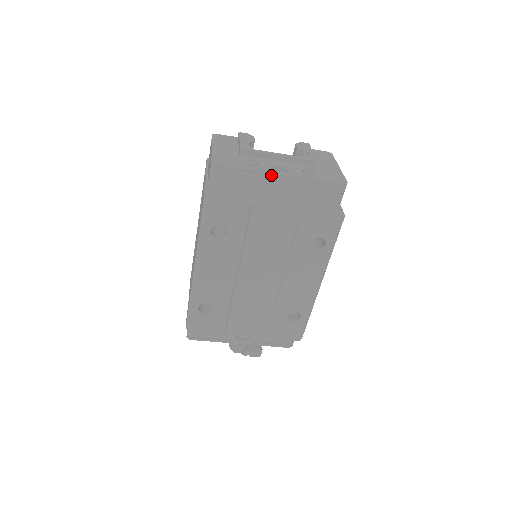
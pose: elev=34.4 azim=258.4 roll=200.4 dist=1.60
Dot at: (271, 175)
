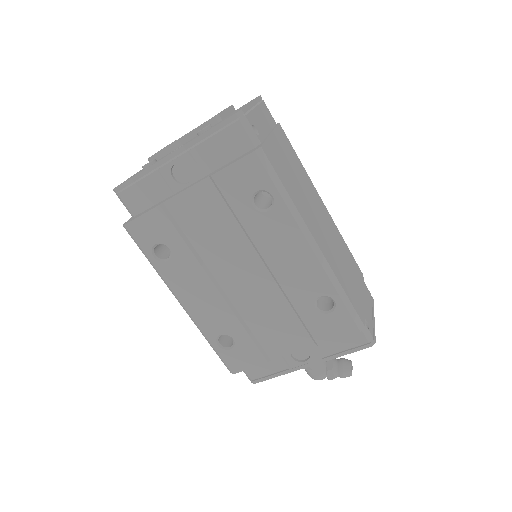
Dot at: (162, 162)
